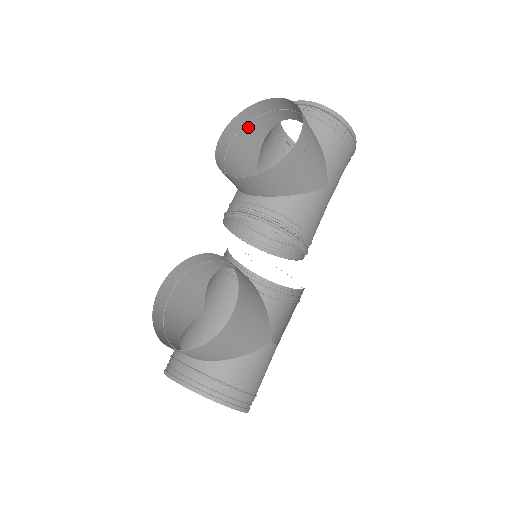
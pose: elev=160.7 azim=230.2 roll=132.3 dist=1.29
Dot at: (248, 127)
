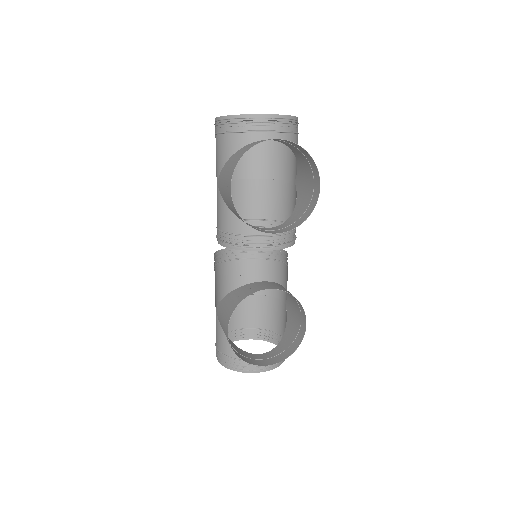
Dot at: (234, 161)
